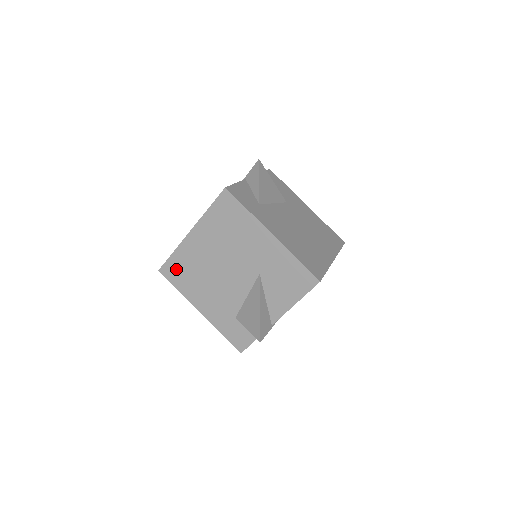
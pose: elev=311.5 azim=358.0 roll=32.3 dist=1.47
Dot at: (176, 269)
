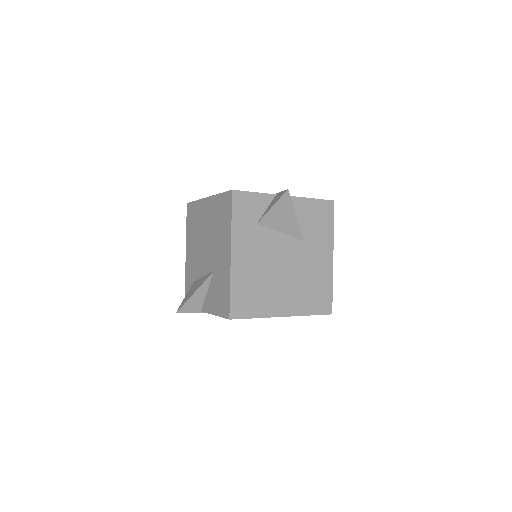
Dot at: (192, 213)
